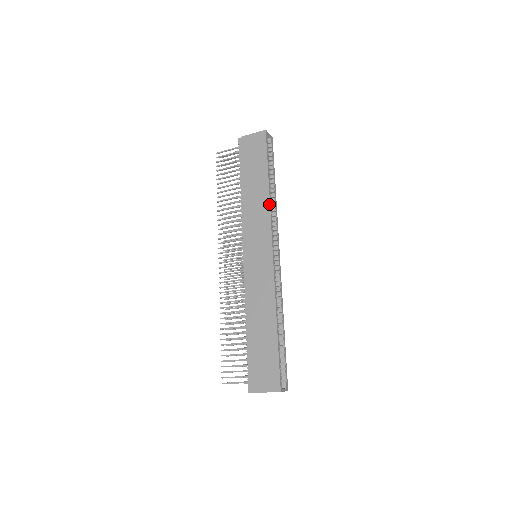
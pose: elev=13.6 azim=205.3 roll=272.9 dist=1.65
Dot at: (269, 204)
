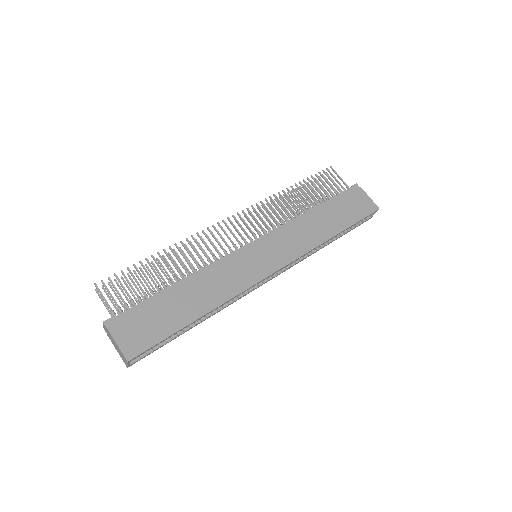
Dot at: (317, 246)
